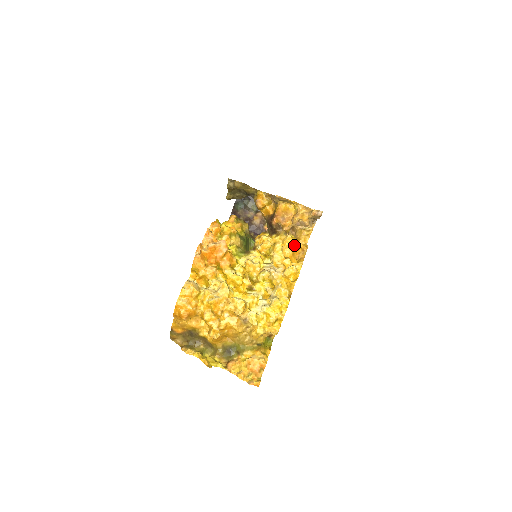
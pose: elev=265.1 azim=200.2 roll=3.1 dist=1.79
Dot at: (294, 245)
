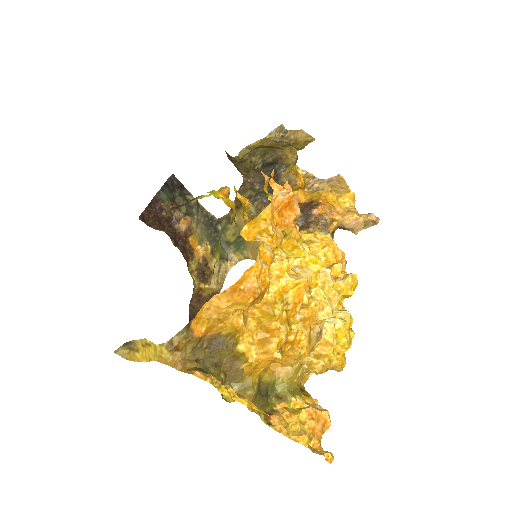
Dot at: (338, 250)
